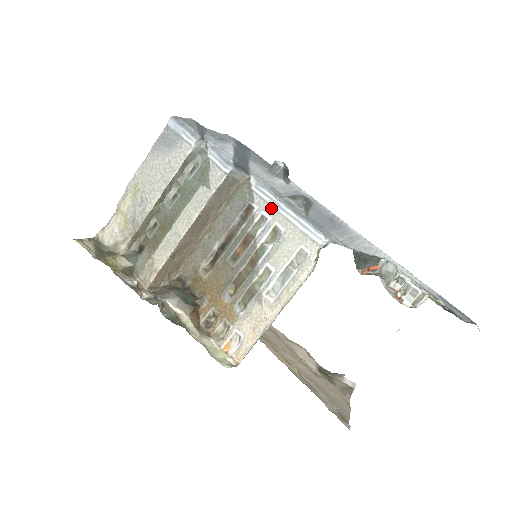
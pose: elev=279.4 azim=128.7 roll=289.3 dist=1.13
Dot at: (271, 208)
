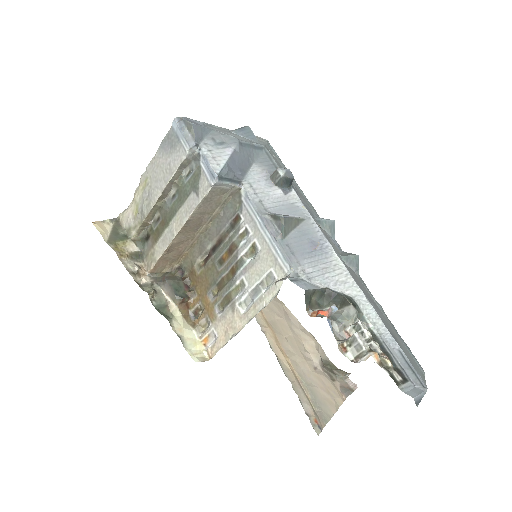
Dot at: (254, 223)
